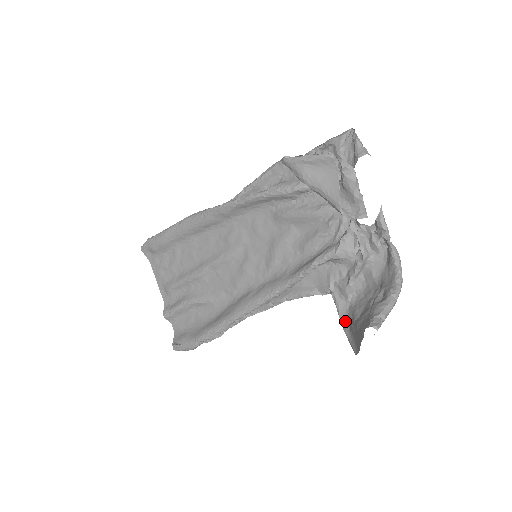
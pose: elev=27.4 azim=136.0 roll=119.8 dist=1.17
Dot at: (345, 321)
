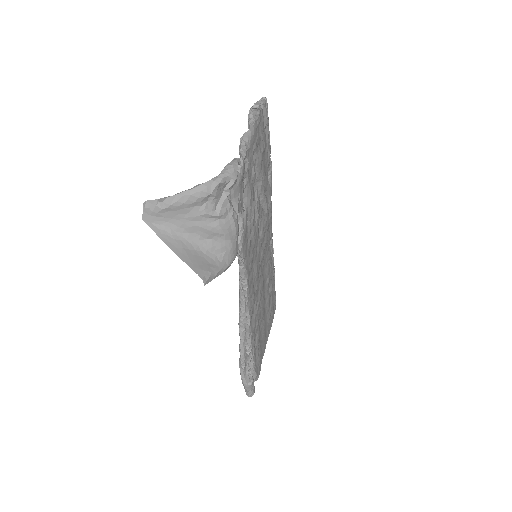
Dot at: (222, 262)
